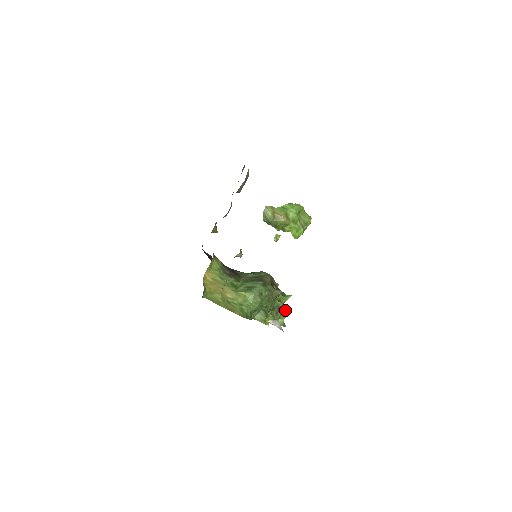
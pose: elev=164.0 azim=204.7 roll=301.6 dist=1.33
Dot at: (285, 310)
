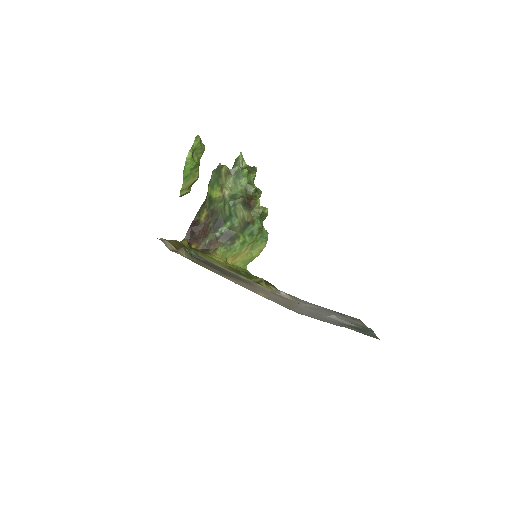
Dot at: (253, 176)
